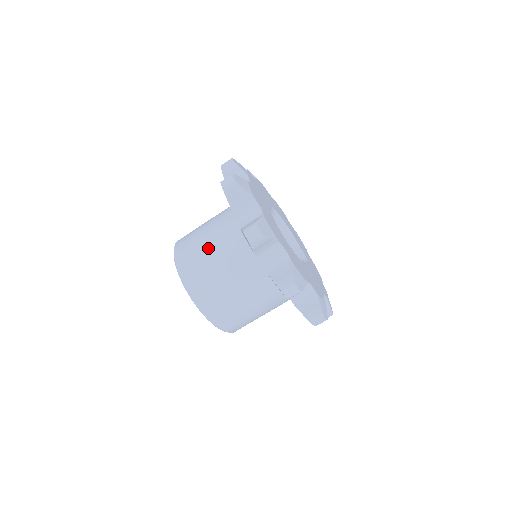
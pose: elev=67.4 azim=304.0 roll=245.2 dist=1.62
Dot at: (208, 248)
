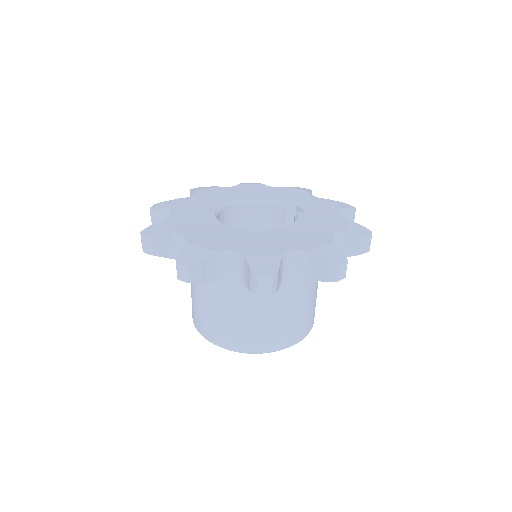
Dot at: (199, 300)
